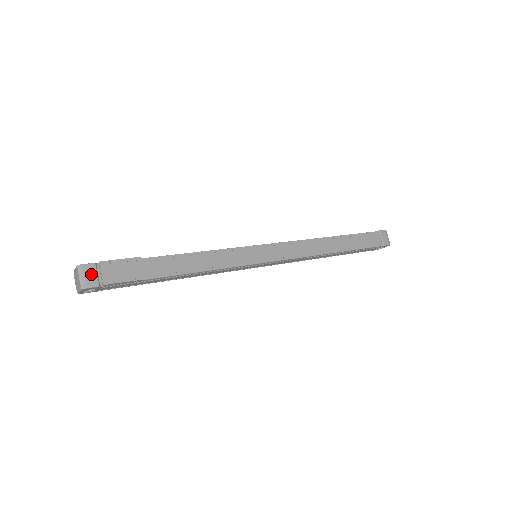
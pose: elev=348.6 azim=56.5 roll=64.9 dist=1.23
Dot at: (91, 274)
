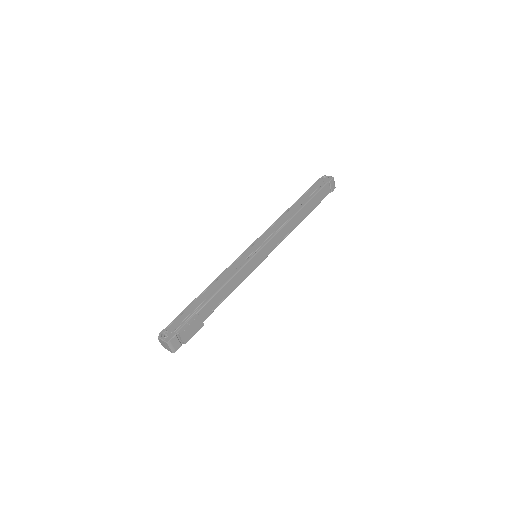
Dot at: (176, 343)
